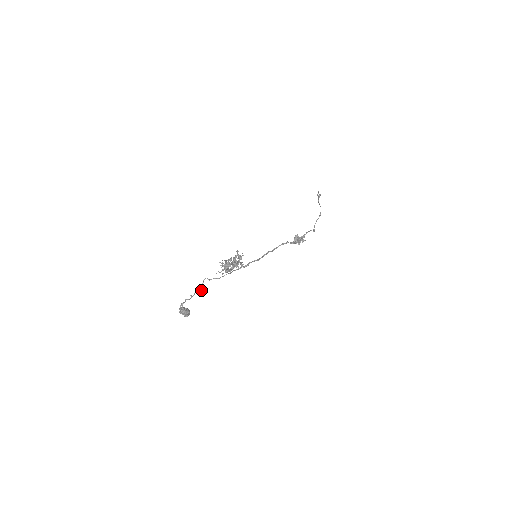
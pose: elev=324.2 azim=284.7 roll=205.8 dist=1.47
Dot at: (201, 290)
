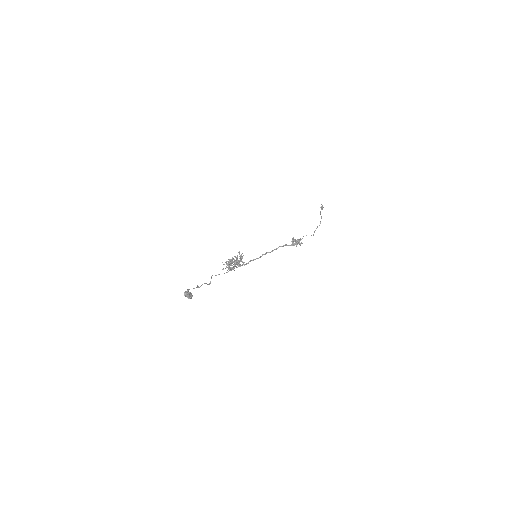
Dot at: (209, 284)
